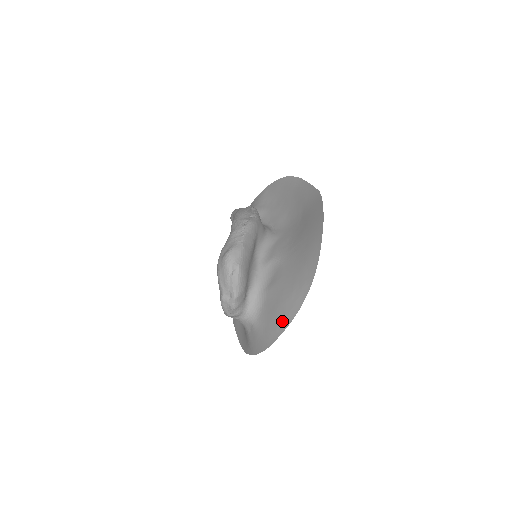
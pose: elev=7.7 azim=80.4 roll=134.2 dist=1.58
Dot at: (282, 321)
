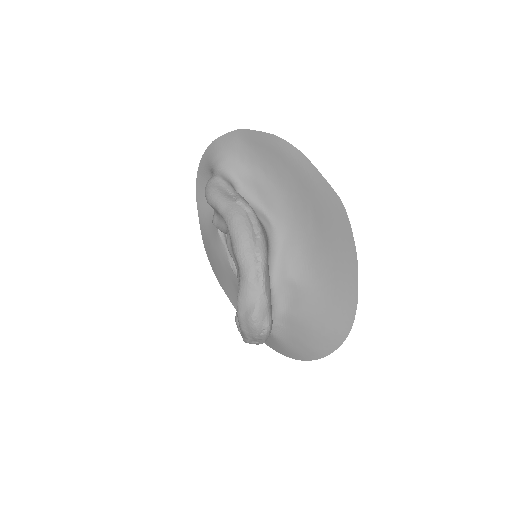
Dot at: (314, 352)
